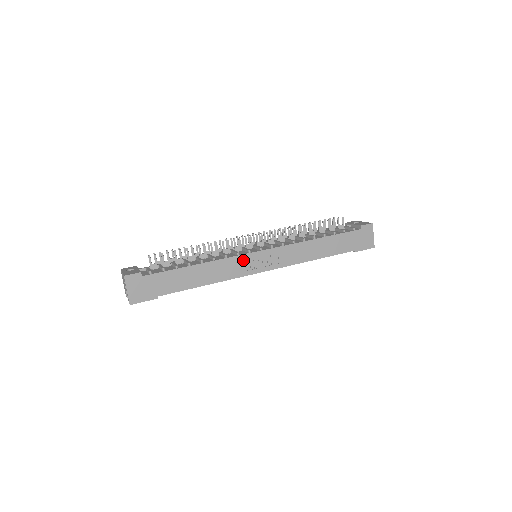
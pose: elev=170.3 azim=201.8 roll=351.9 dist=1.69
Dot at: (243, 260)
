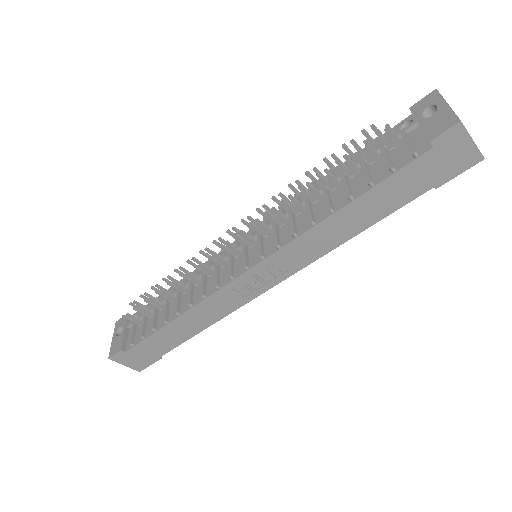
Dot at: (229, 291)
